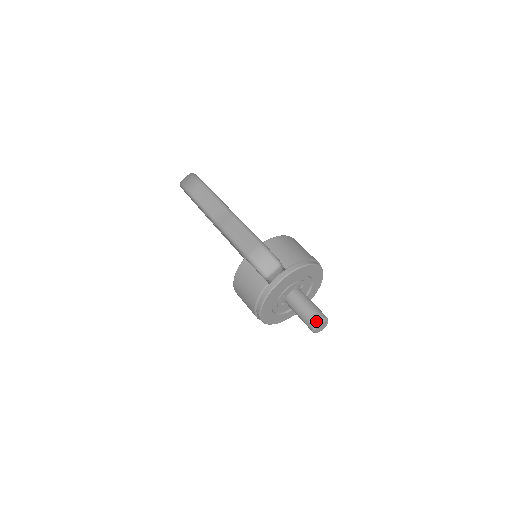
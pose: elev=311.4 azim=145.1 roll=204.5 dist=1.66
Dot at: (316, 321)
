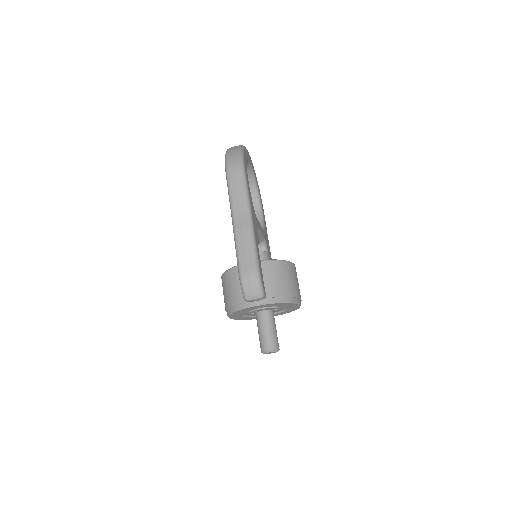
Dot at: (268, 348)
